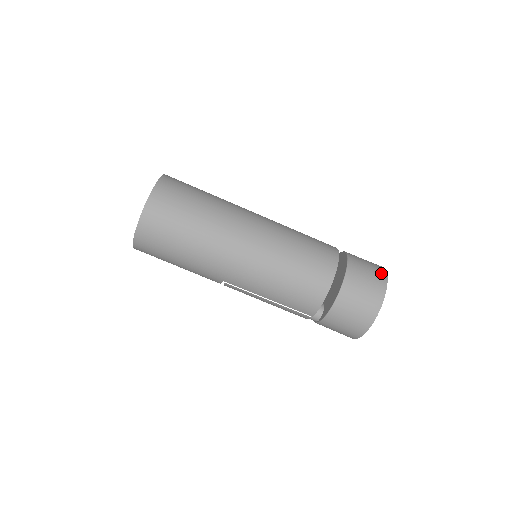
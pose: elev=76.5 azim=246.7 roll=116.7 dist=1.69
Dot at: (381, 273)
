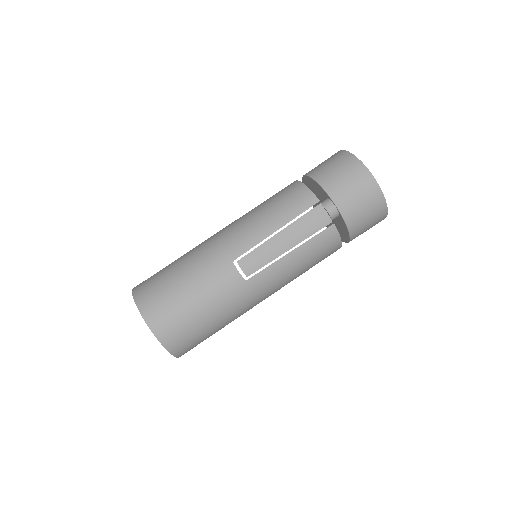
Dot at: occluded
